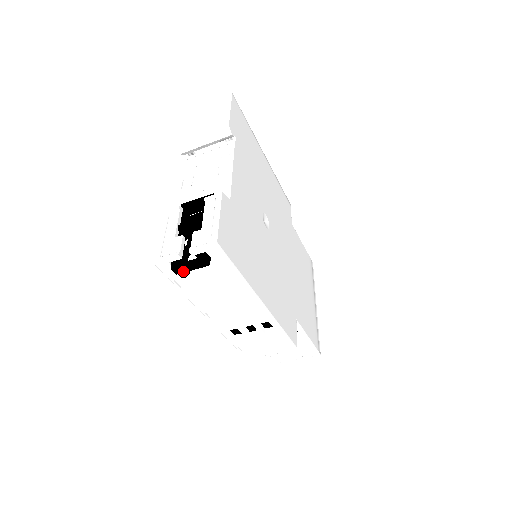
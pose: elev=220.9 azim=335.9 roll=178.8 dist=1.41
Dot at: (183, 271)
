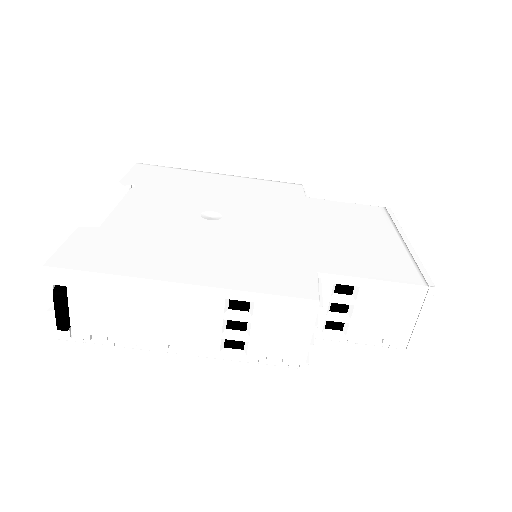
Dot at: (63, 322)
